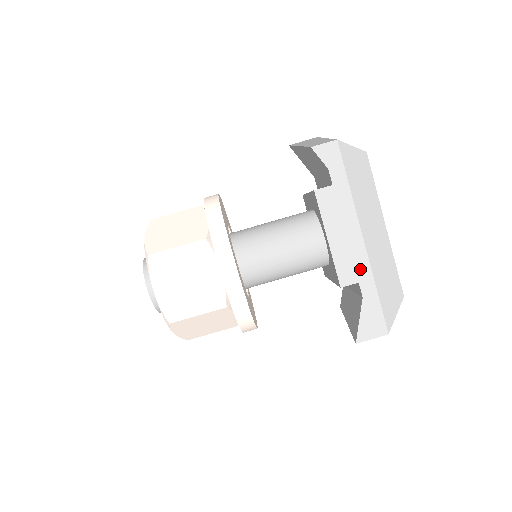
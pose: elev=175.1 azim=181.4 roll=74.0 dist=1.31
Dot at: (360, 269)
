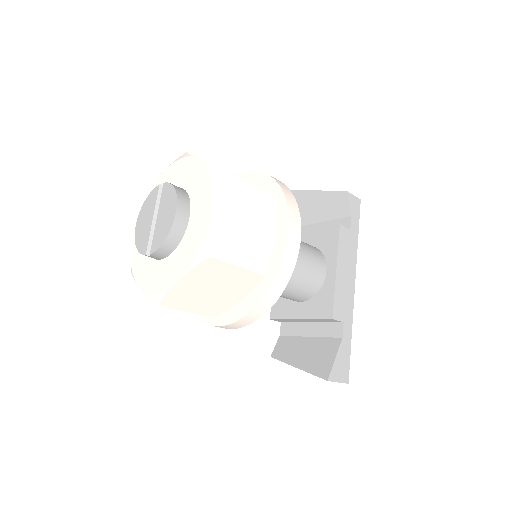
Dot at: (347, 311)
